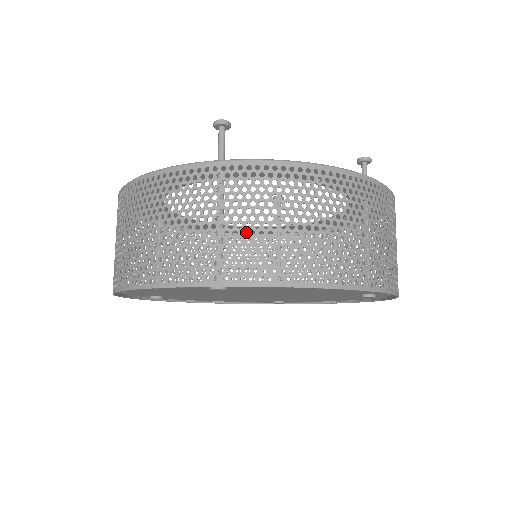
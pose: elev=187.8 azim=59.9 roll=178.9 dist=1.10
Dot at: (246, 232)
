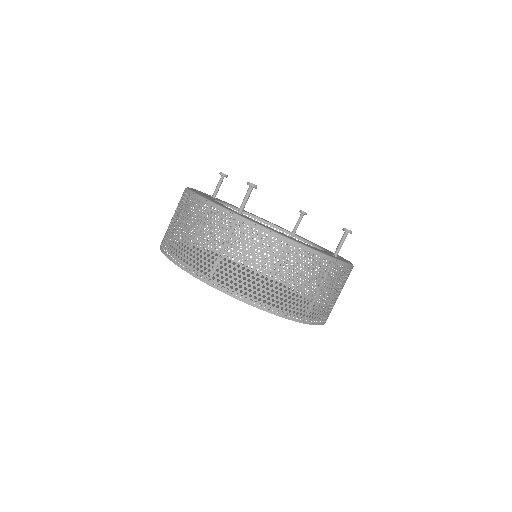
Dot at: (231, 261)
